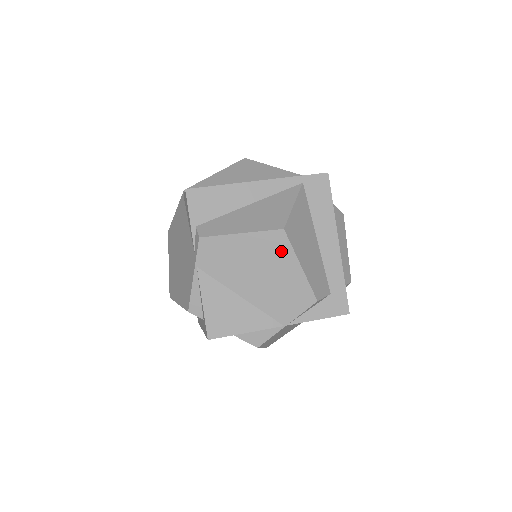
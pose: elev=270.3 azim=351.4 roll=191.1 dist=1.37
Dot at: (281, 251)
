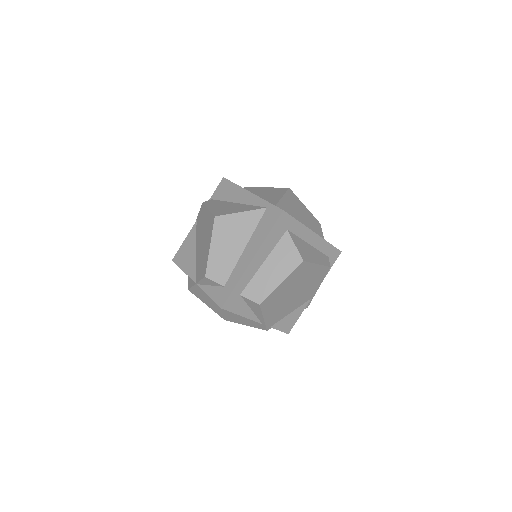
Dot at: (210, 231)
